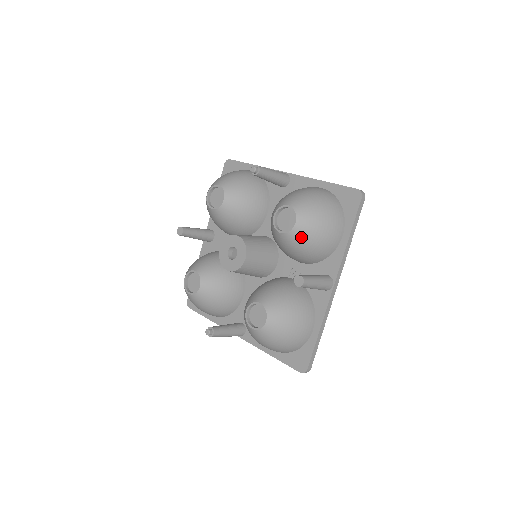
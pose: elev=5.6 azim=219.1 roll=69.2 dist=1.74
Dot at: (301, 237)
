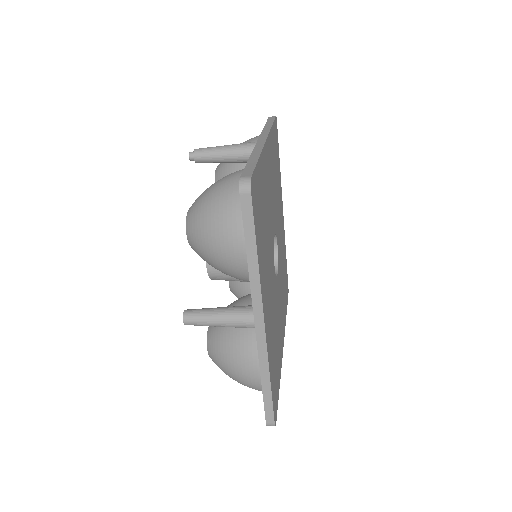
Dot at: (199, 254)
